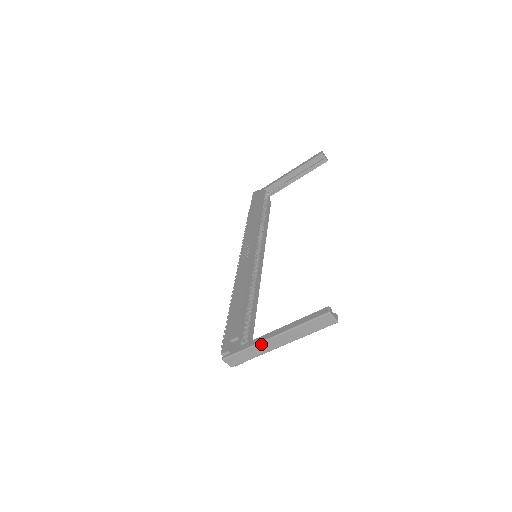
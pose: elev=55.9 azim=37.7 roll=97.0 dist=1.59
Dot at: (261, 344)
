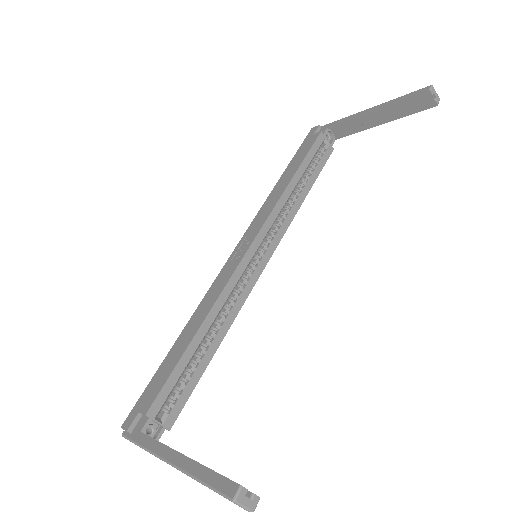
Dot at: (157, 456)
